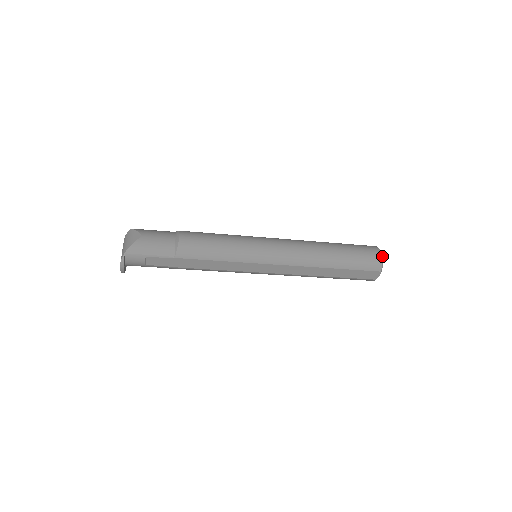
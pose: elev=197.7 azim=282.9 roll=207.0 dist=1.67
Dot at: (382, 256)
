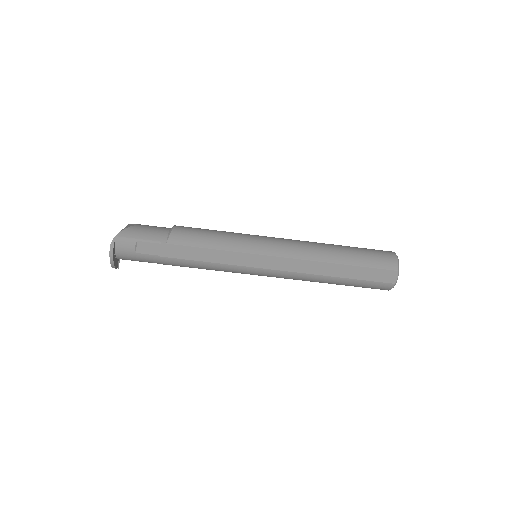
Dot at: (397, 256)
